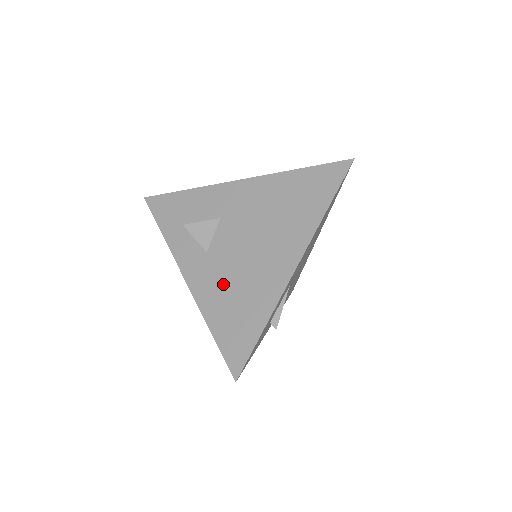
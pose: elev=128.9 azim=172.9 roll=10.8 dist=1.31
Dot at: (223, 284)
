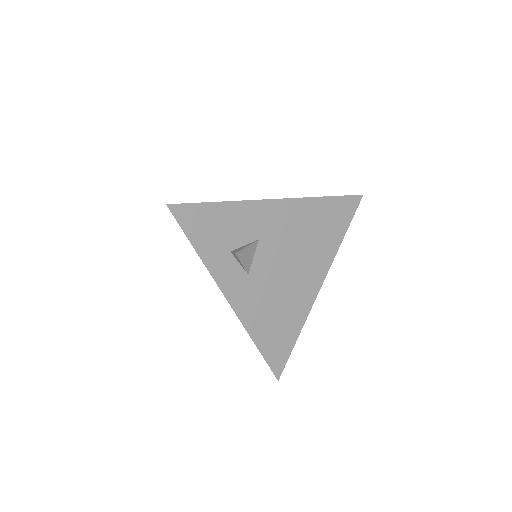
Dot at: (265, 305)
